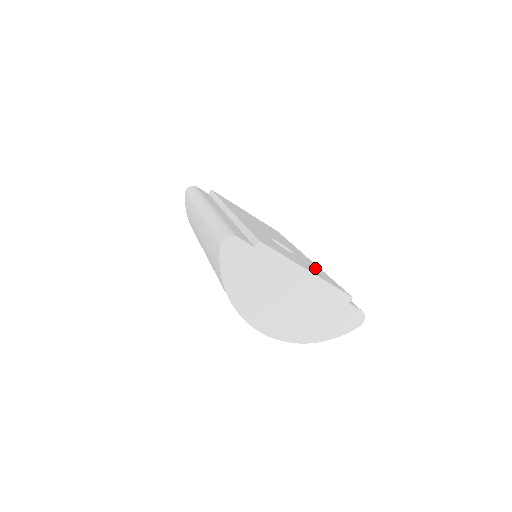
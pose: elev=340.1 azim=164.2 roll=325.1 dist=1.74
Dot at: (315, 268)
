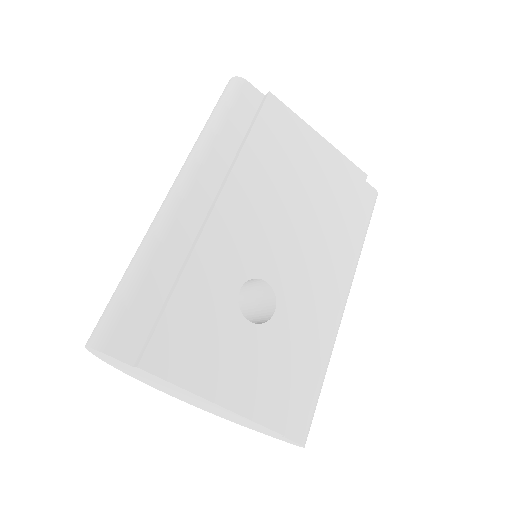
Dot at: (285, 352)
